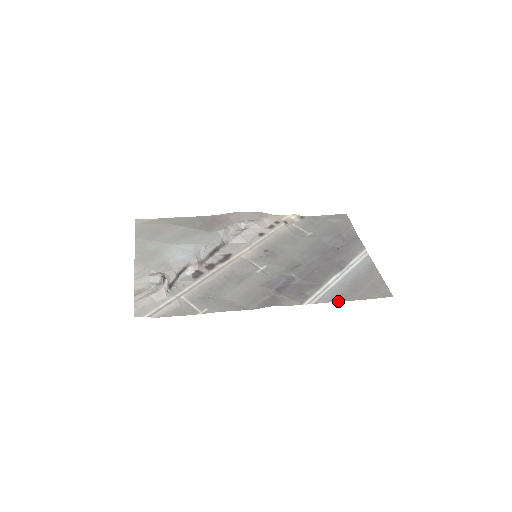
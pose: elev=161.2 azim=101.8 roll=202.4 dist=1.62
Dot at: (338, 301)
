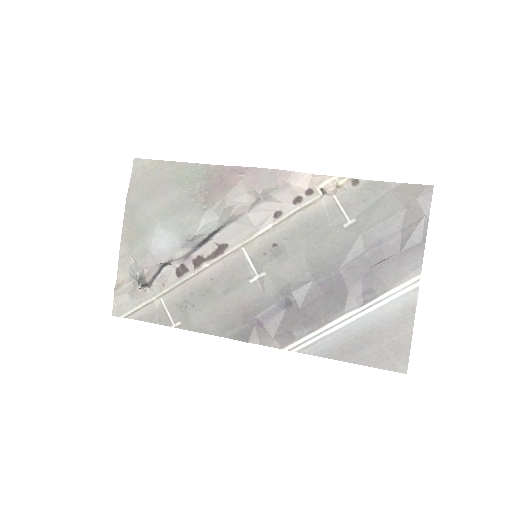
Dot at: (328, 357)
